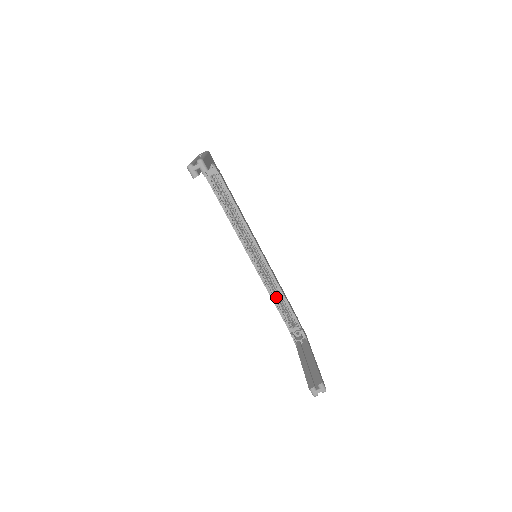
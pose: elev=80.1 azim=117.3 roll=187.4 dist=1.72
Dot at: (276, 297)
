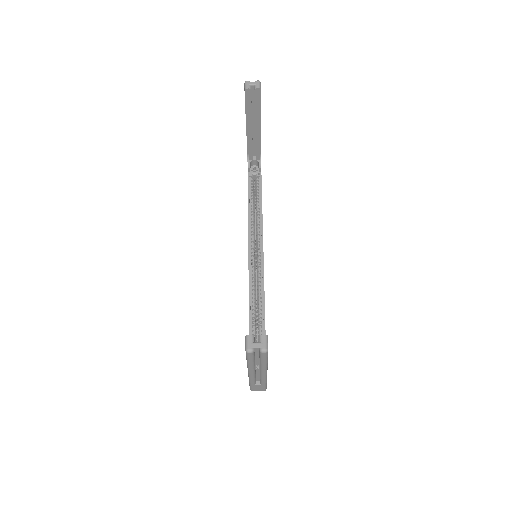
Dot at: (254, 310)
